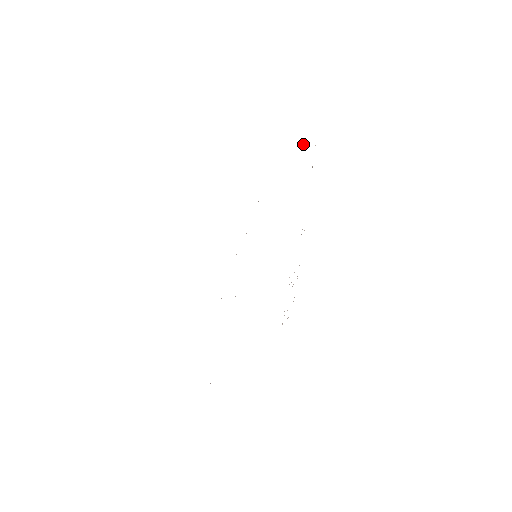
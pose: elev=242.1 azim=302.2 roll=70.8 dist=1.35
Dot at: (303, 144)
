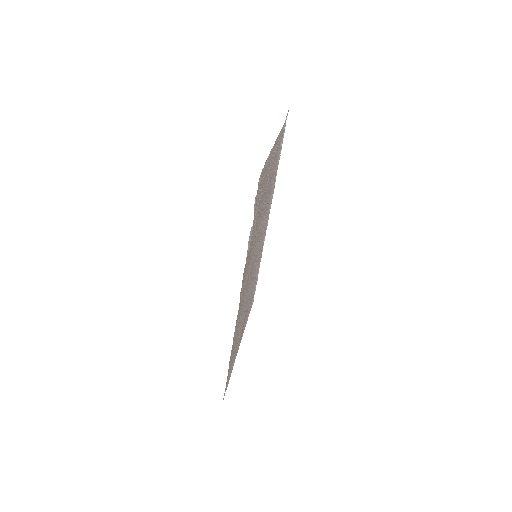
Dot at: occluded
